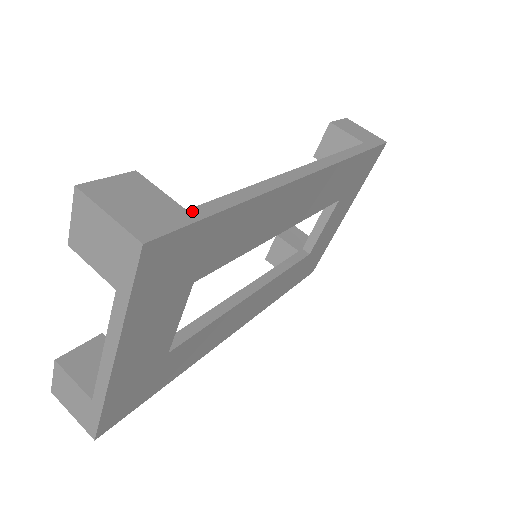
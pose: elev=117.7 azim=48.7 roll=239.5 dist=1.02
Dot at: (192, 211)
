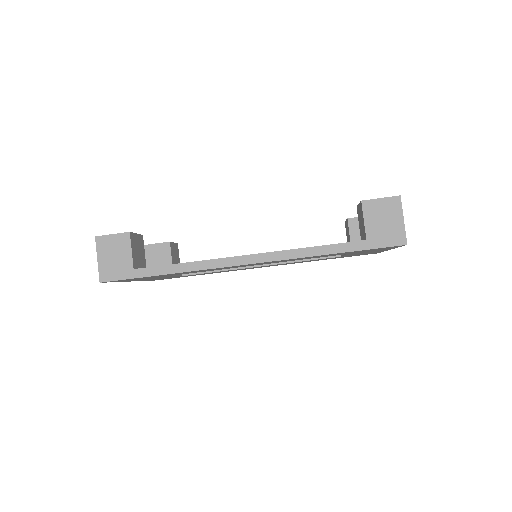
Dot at: (136, 271)
